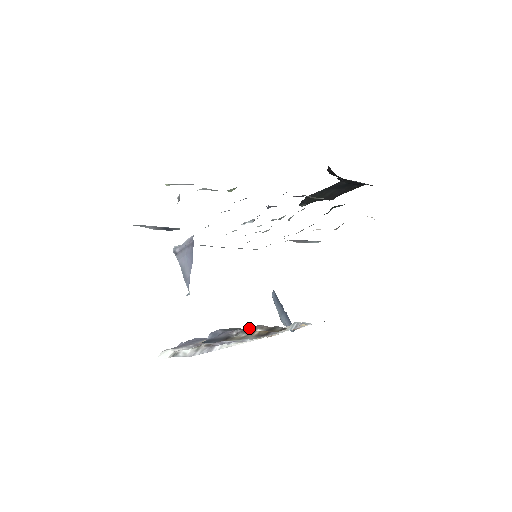
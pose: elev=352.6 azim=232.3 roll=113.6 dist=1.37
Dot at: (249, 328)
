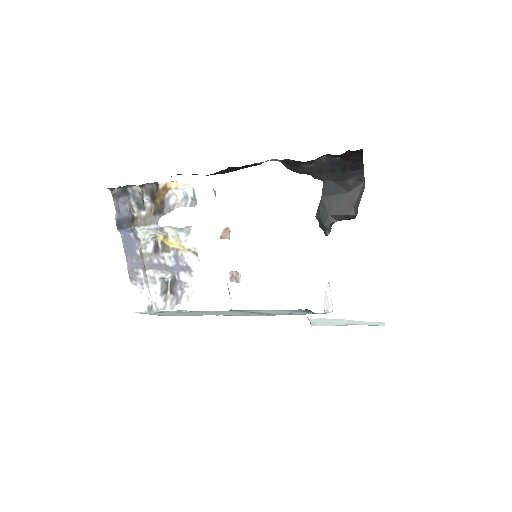
Dot at: (143, 204)
